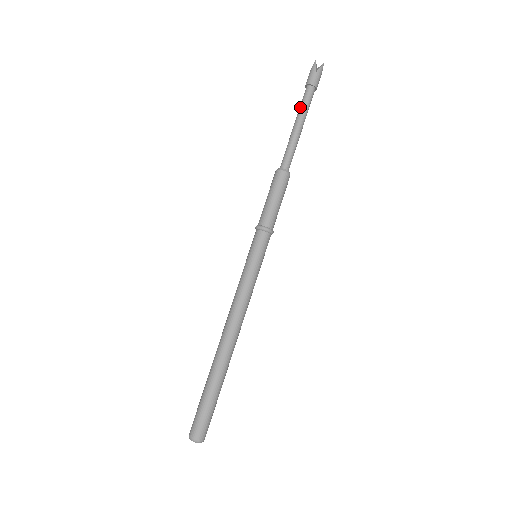
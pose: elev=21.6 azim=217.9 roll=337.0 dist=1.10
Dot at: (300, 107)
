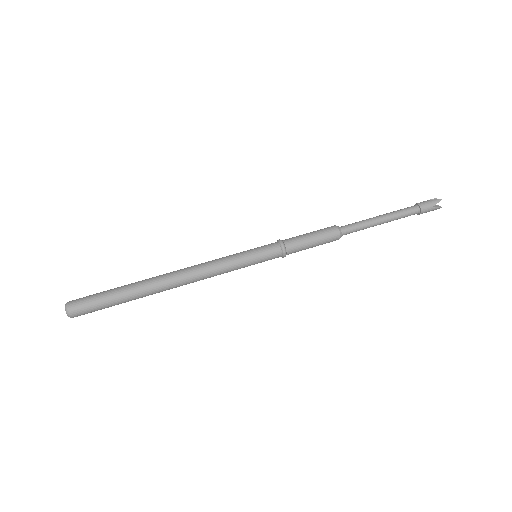
Dot at: (398, 211)
